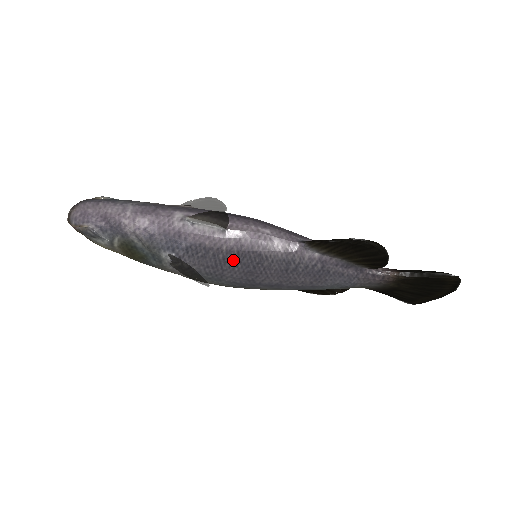
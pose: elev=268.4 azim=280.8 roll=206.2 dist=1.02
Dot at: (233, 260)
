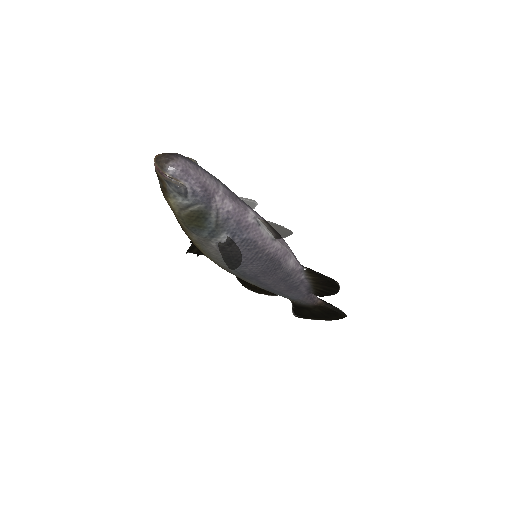
Dot at: (265, 261)
